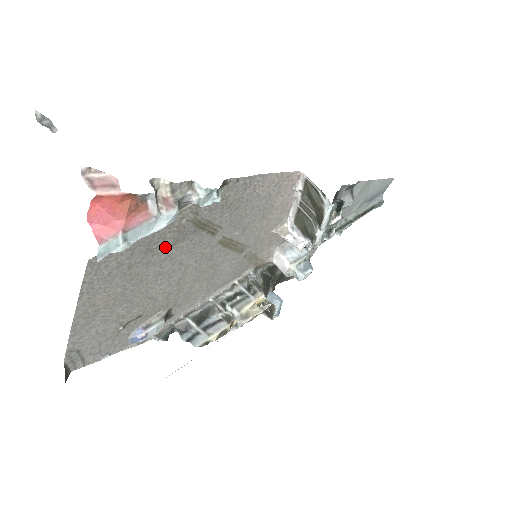
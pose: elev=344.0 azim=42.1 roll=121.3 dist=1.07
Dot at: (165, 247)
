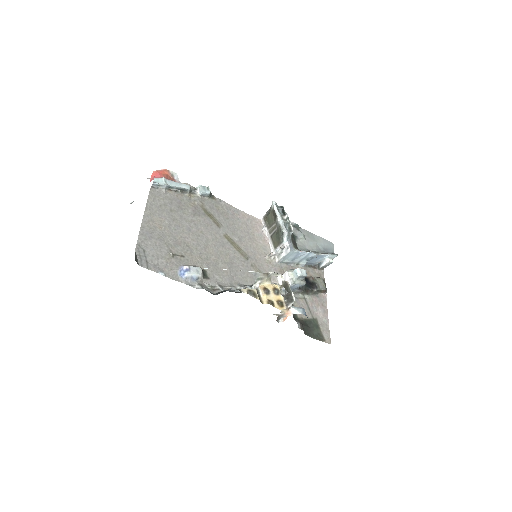
Dot at: (189, 213)
